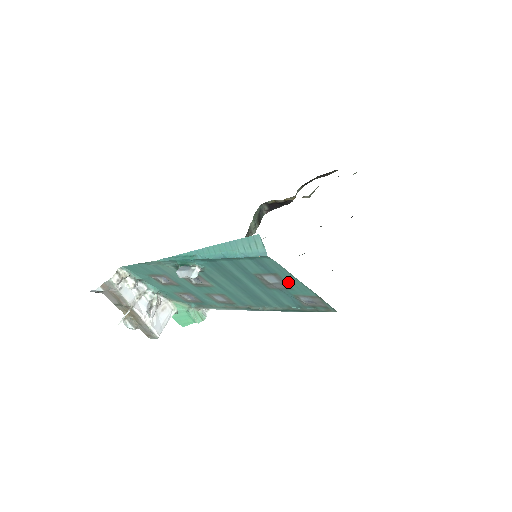
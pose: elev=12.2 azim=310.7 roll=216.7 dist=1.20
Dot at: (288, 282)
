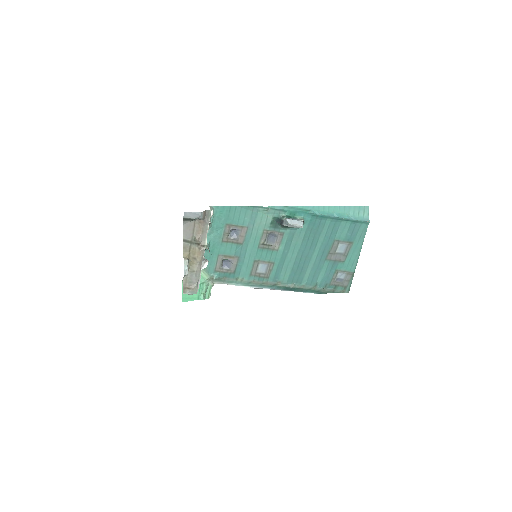
Dot at: (350, 253)
